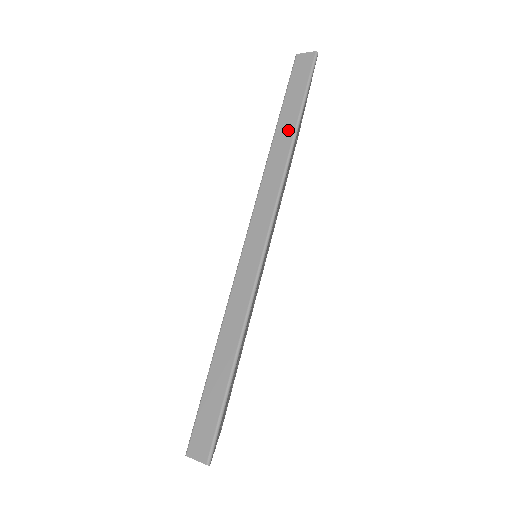
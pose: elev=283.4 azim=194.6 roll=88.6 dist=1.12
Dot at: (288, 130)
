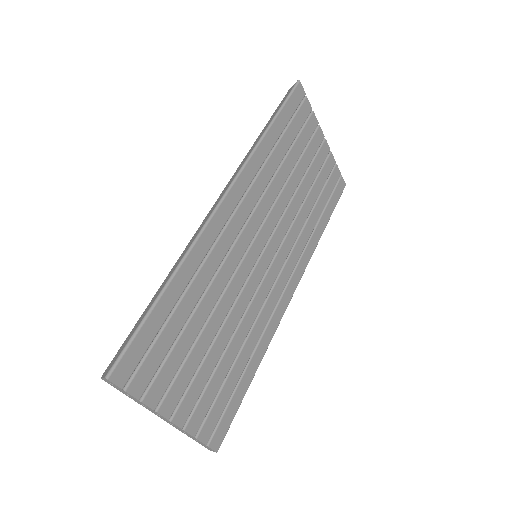
Dot at: (263, 132)
